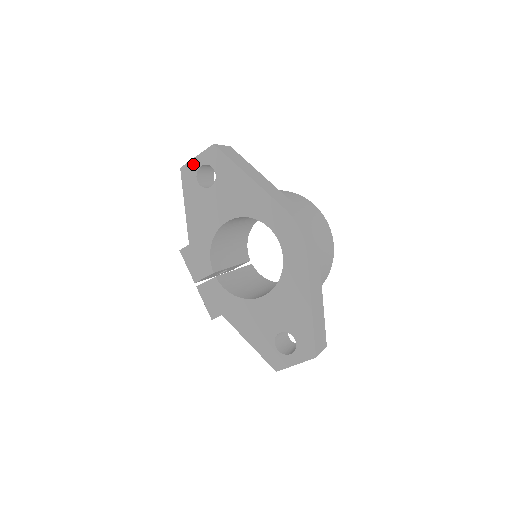
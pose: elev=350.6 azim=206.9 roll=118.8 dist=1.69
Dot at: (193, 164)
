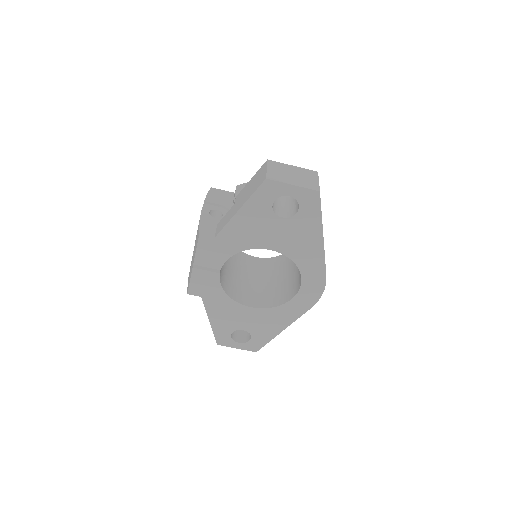
Dot at: (283, 188)
